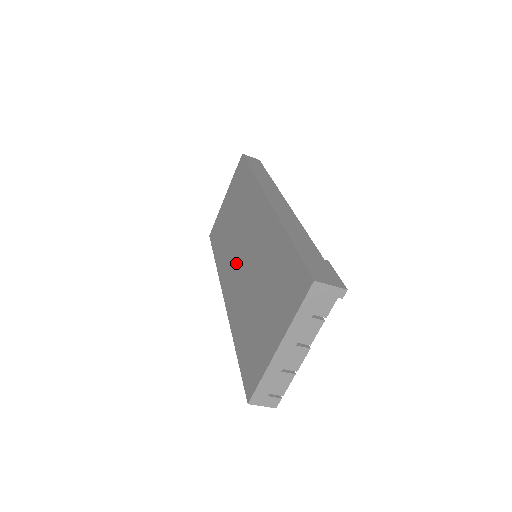
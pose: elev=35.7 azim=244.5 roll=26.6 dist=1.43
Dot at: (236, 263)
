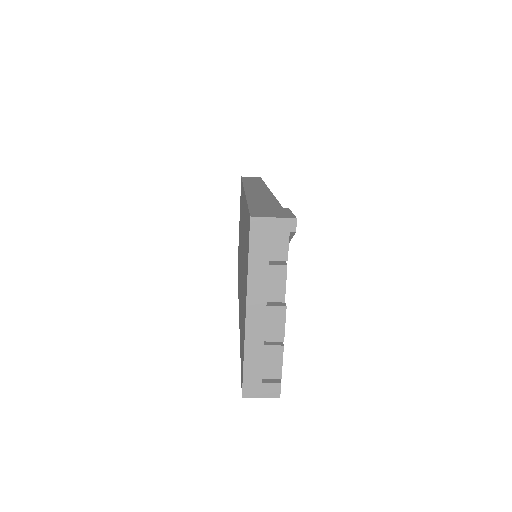
Dot at: (240, 271)
